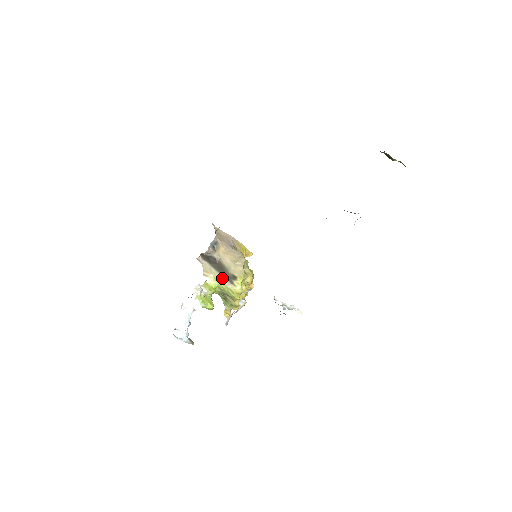
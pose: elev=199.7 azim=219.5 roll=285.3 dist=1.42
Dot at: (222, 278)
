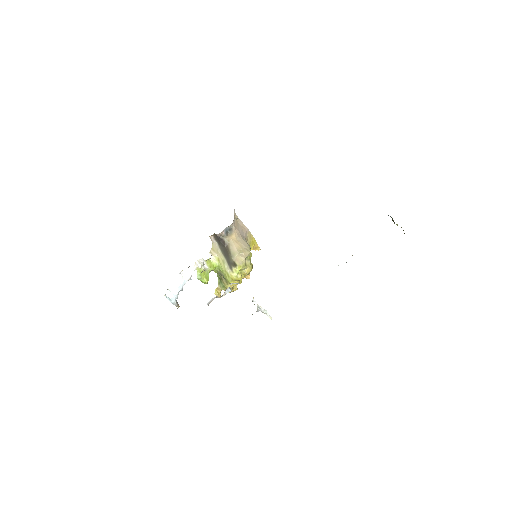
Dot at: (224, 261)
